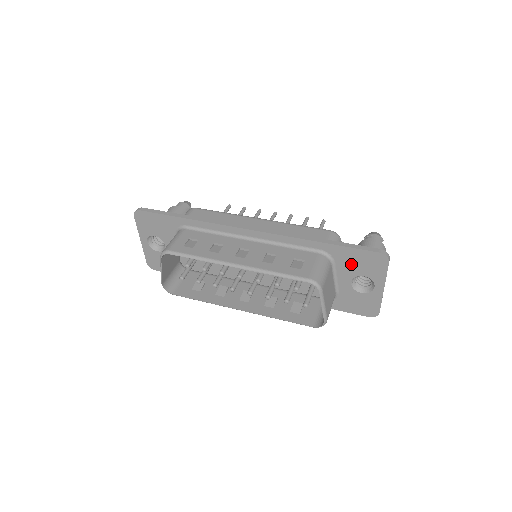
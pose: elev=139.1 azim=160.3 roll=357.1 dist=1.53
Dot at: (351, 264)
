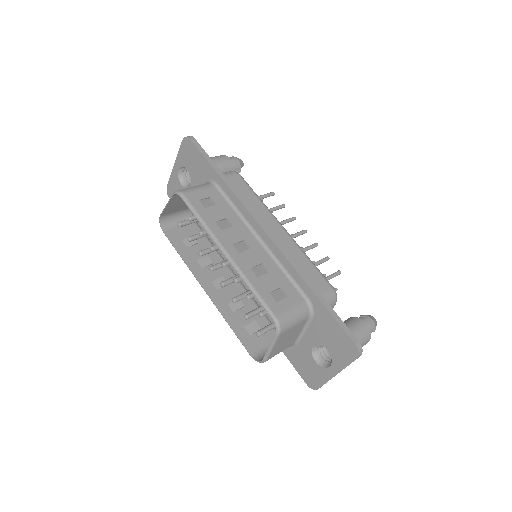
Dot at: (325, 332)
